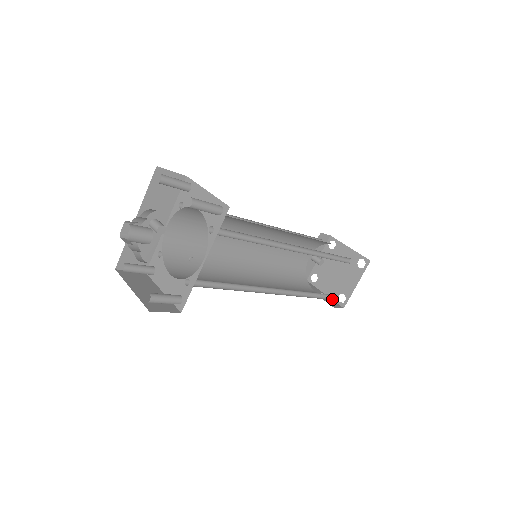
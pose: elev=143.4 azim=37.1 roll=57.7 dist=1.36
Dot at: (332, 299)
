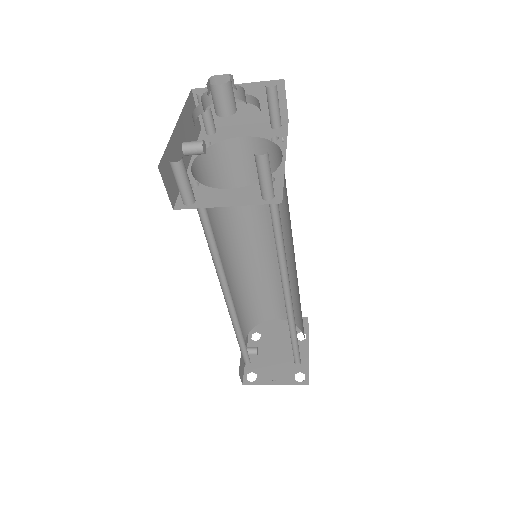
Dot at: (288, 384)
